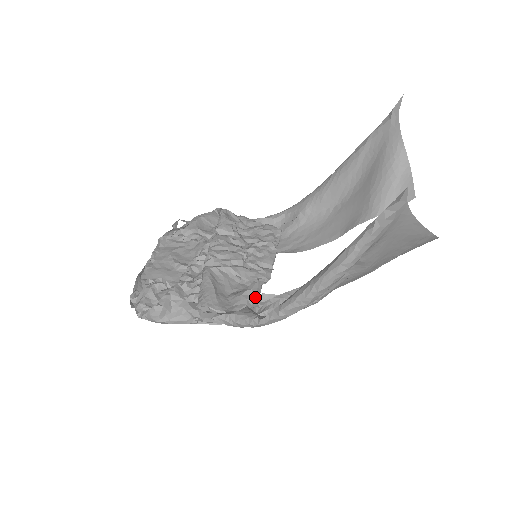
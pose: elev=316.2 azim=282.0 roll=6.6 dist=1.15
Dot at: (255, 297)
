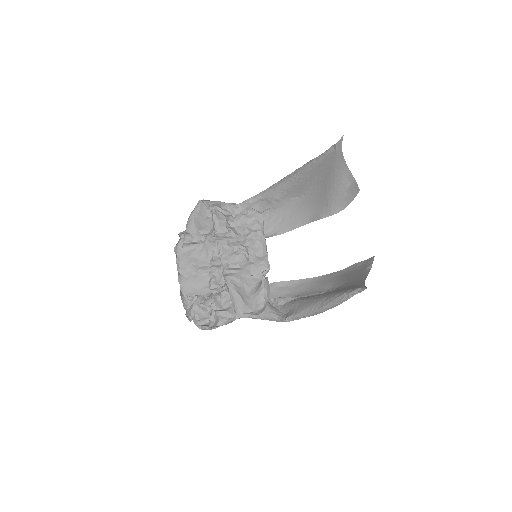
Dot at: (268, 292)
